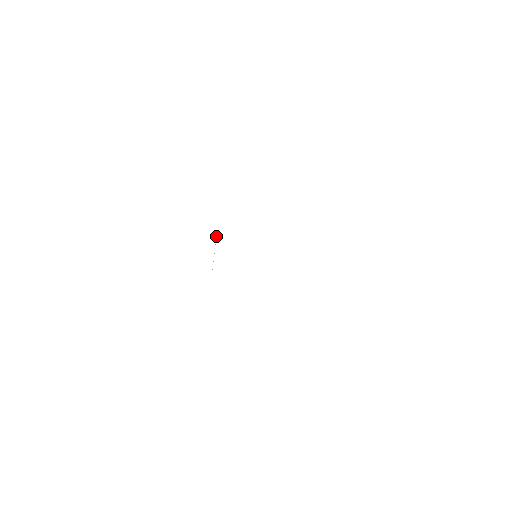
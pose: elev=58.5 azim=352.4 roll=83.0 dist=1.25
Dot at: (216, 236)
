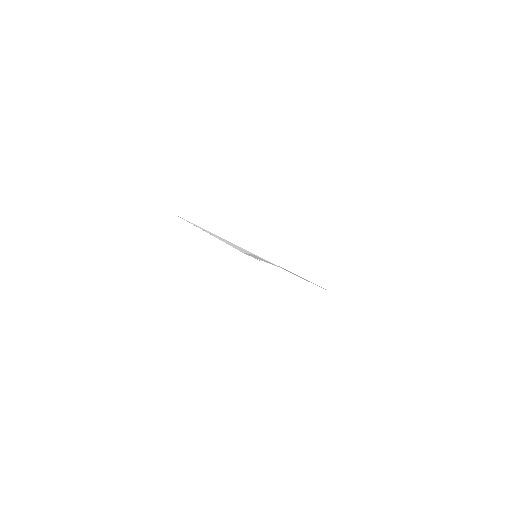
Dot at: occluded
